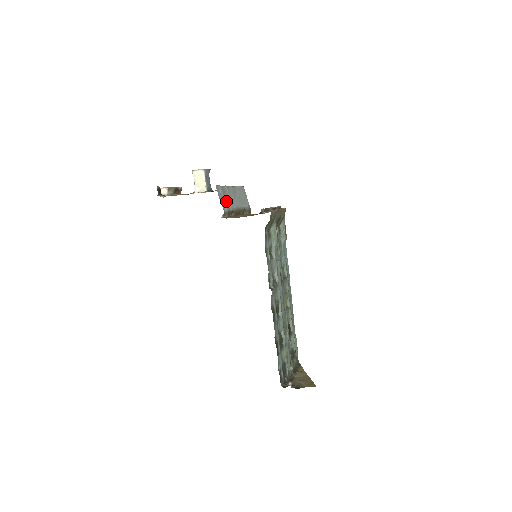
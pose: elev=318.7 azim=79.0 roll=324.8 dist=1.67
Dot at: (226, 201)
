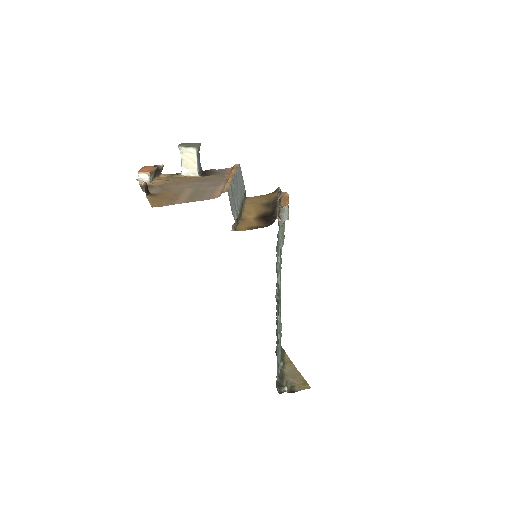
Dot at: (234, 204)
